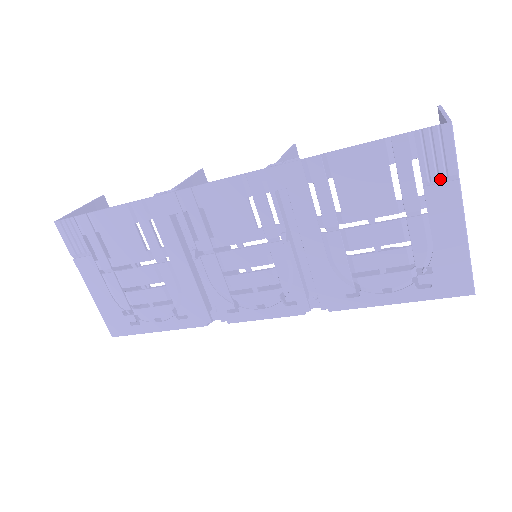
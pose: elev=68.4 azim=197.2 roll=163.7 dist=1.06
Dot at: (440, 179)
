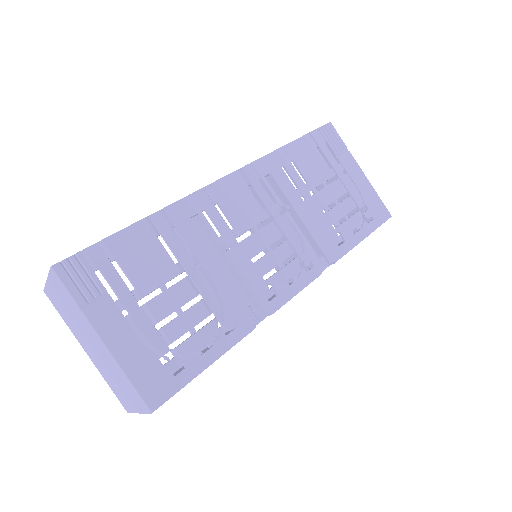
Dot at: (341, 152)
